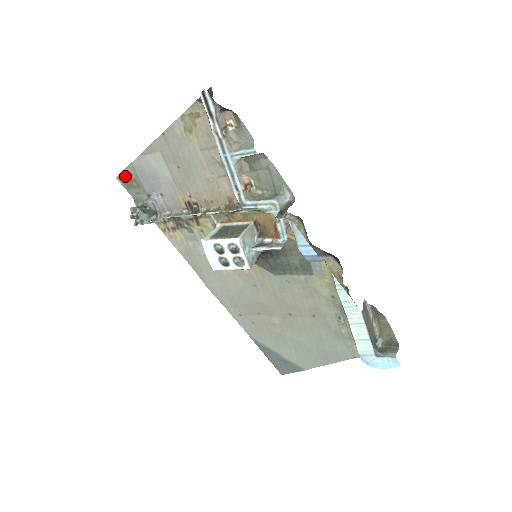
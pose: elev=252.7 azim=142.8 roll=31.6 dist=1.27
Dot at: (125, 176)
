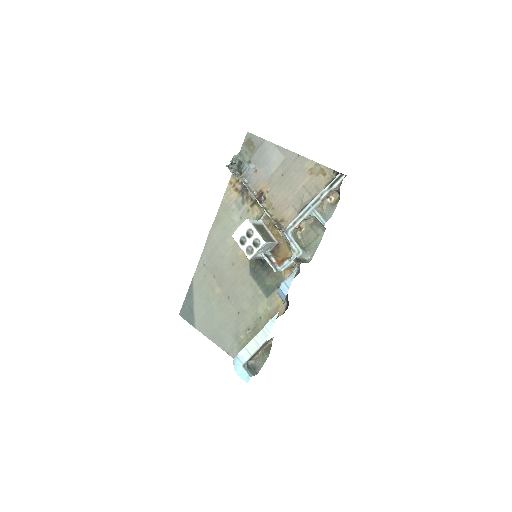
Dot at: (253, 138)
